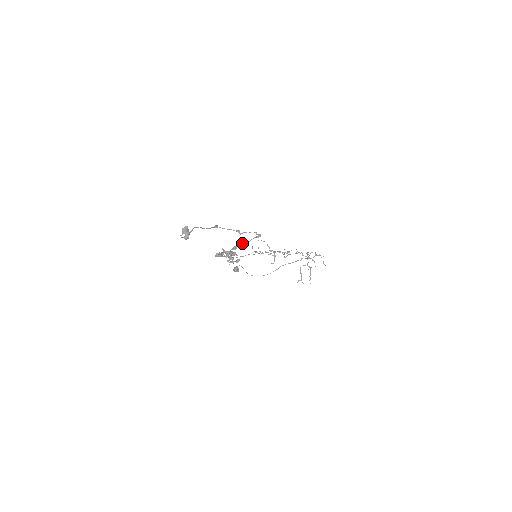
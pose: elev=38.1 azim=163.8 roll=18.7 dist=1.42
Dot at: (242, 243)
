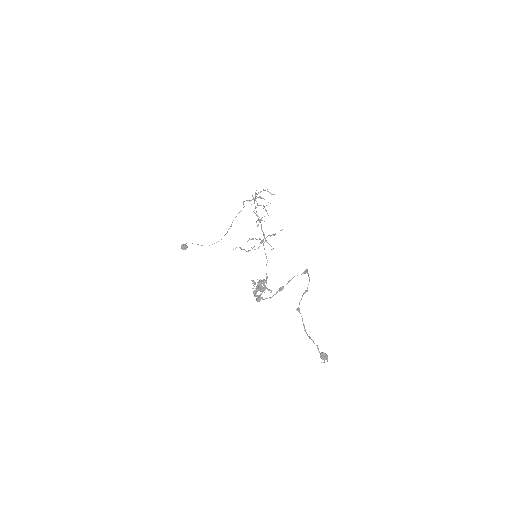
Dot at: occluded
